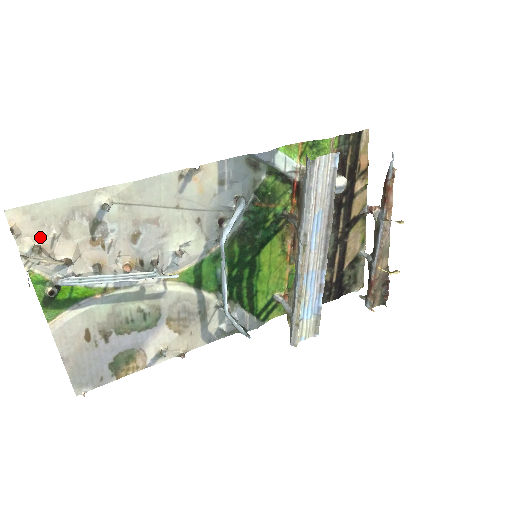
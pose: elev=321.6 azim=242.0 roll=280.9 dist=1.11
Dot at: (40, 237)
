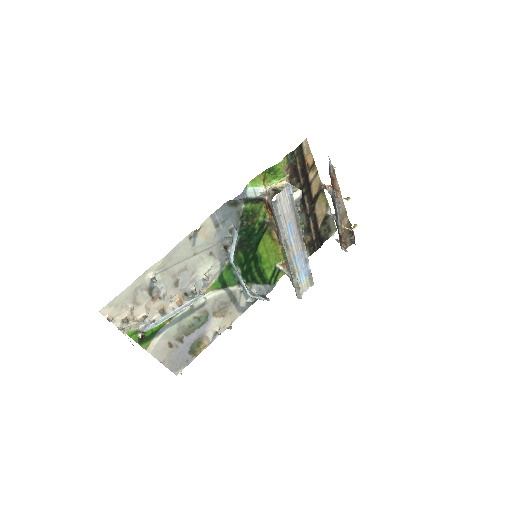
Dot at: (123, 313)
